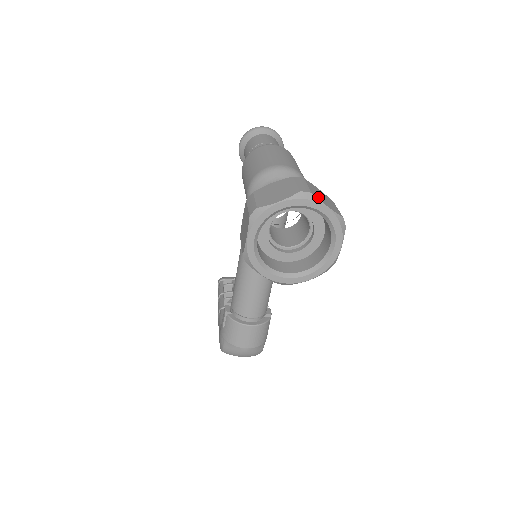
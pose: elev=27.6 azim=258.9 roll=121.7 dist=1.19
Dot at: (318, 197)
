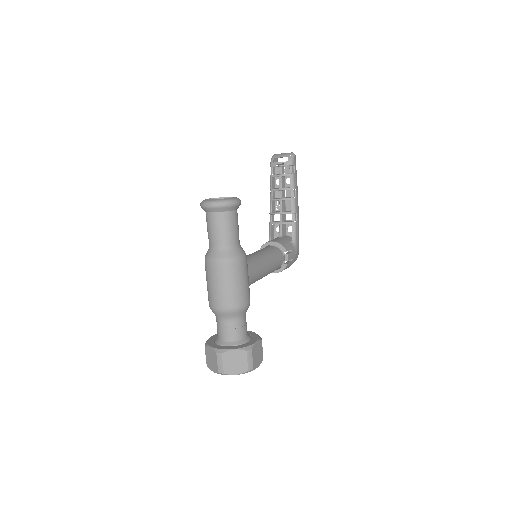
Dot at: (229, 371)
